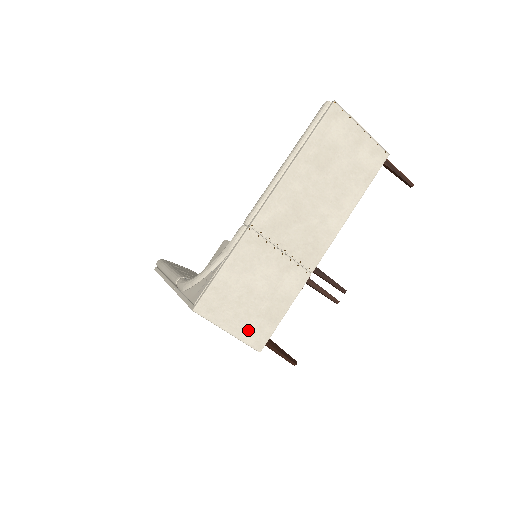
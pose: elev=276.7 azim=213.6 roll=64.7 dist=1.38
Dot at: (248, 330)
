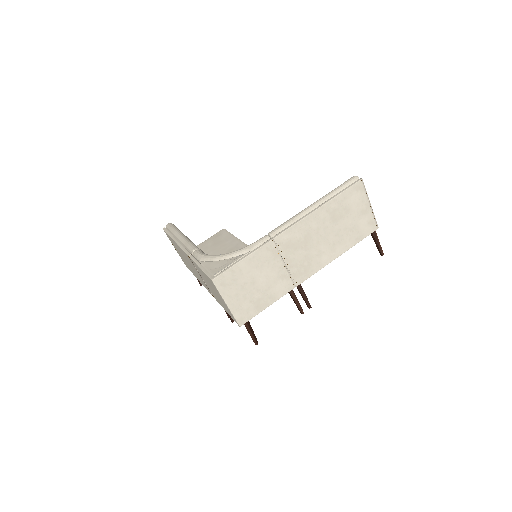
Dot at: (240, 308)
